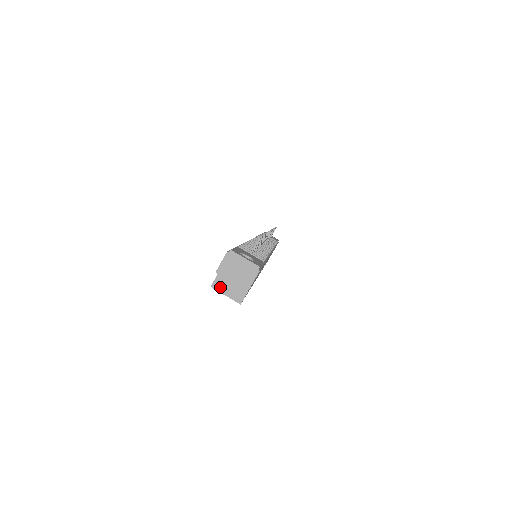
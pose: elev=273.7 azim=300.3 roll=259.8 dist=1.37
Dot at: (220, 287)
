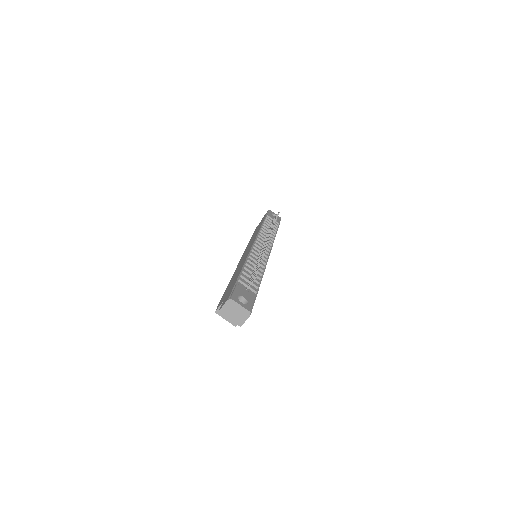
Dot at: occluded
